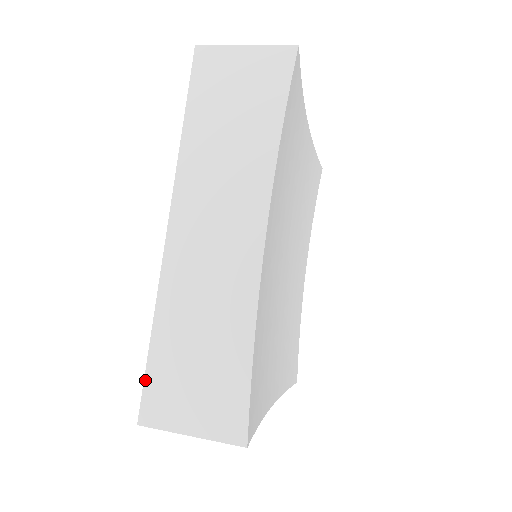
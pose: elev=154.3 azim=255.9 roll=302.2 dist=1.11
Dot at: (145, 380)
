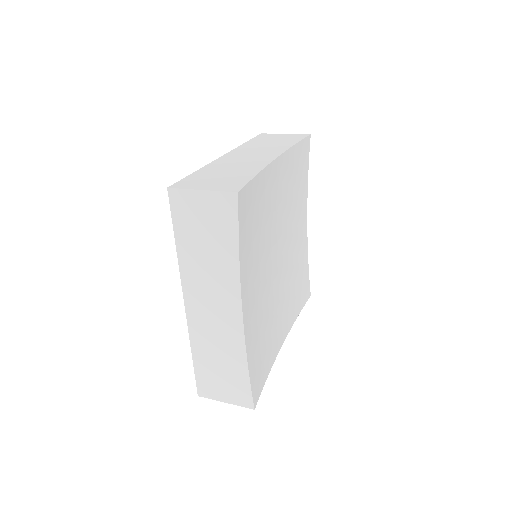
Dot at: (196, 378)
